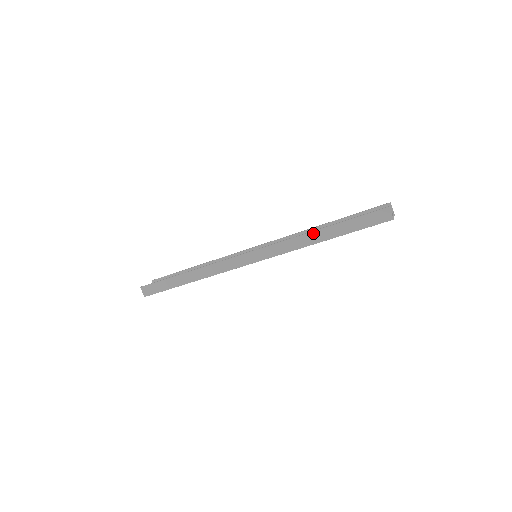
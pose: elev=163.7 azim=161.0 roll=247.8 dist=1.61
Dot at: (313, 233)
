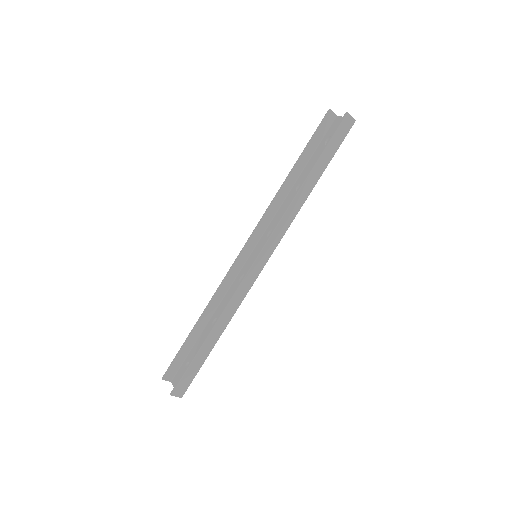
Dot at: (302, 189)
